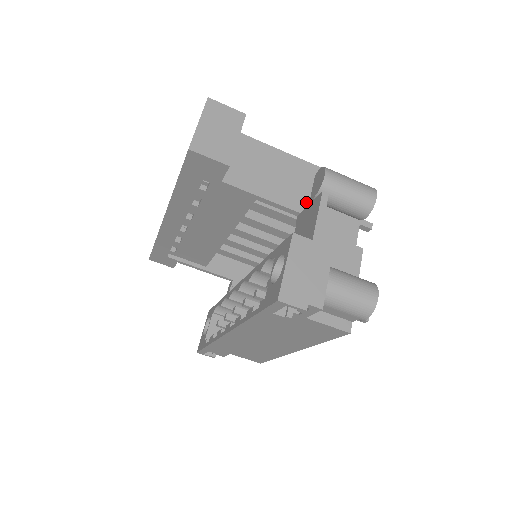
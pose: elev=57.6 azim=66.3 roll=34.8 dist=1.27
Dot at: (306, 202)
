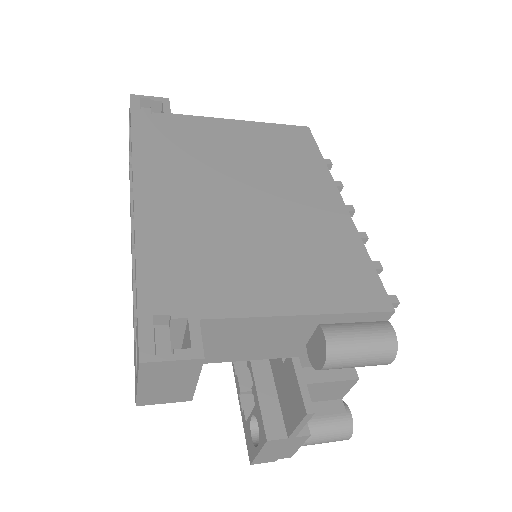
Dot at: (300, 348)
